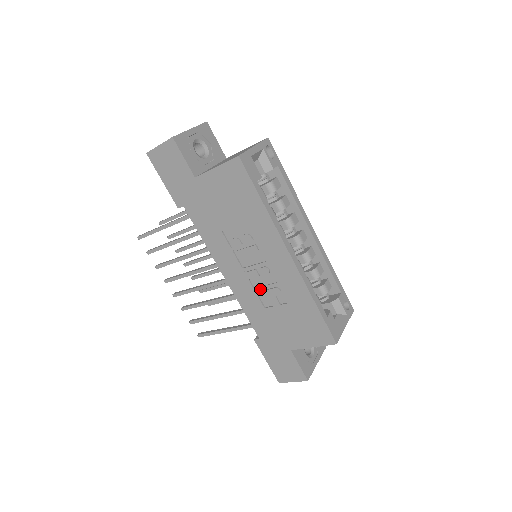
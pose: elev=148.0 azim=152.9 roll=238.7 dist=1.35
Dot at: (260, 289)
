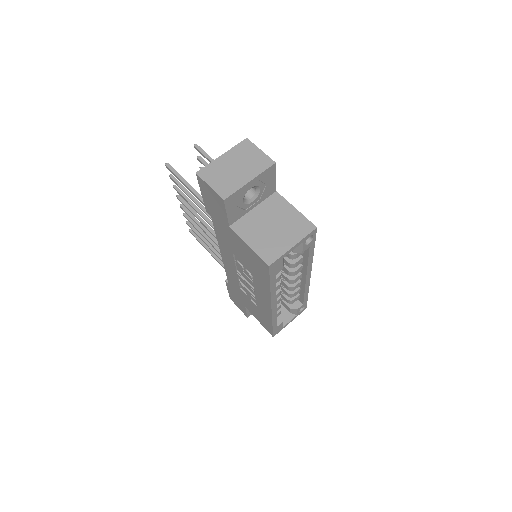
Dot at: (242, 285)
